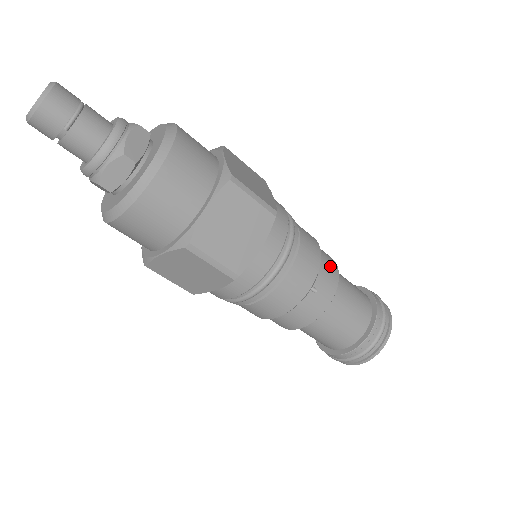
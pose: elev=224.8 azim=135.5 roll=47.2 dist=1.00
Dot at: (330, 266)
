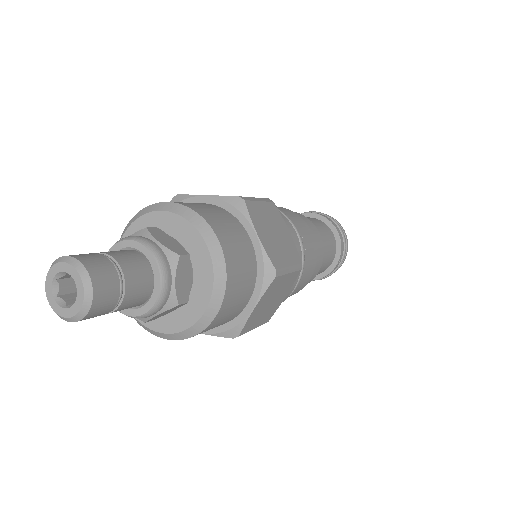
Dot at: (319, 246)
